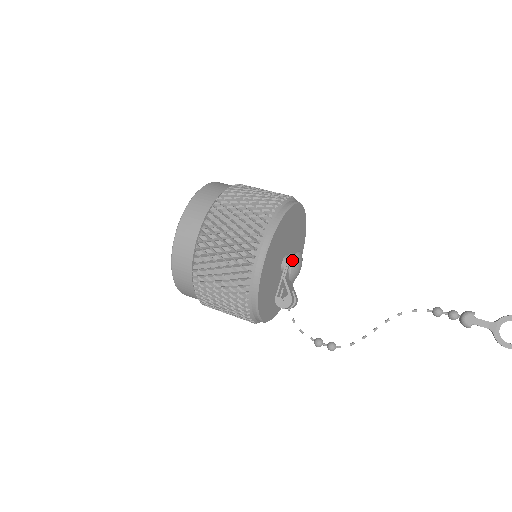
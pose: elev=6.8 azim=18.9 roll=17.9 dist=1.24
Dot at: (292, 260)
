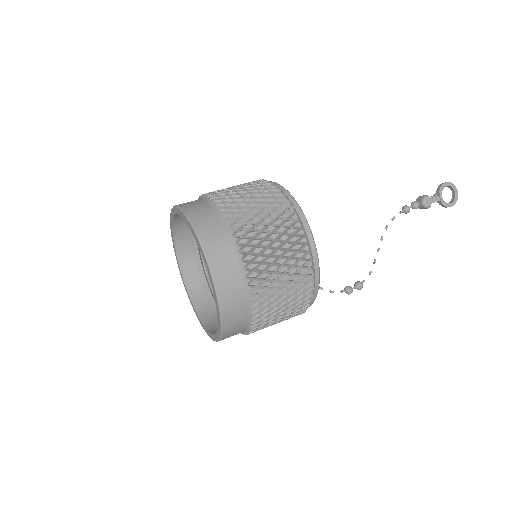
Dot at: occluded
